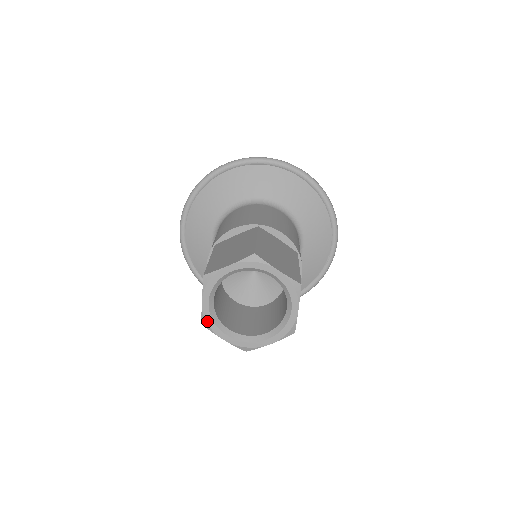
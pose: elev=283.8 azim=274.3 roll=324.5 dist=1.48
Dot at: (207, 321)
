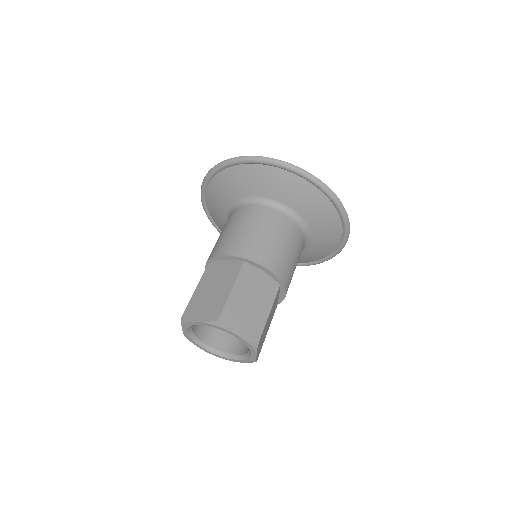
Dot at: (189, 339)
